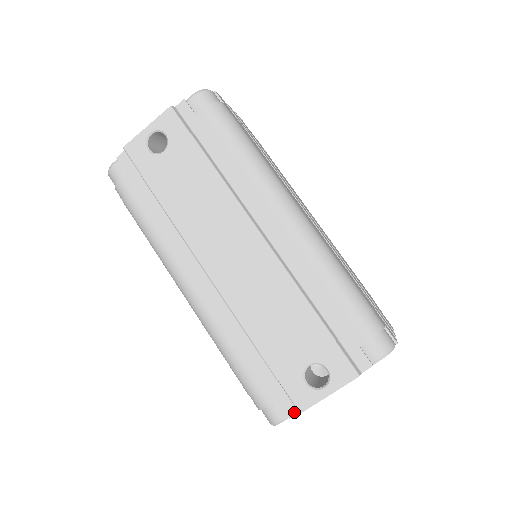
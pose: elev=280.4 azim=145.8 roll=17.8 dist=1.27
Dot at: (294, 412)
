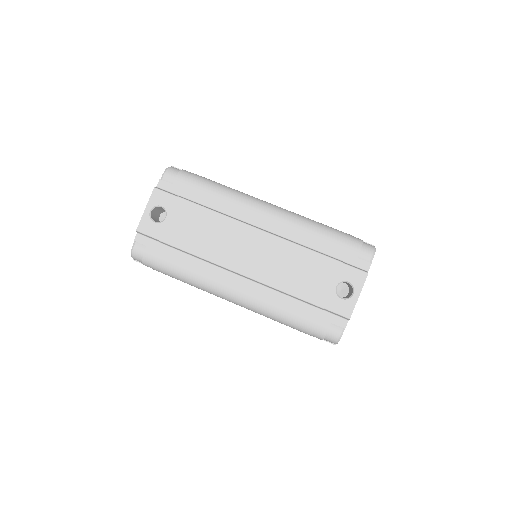
Dot at: (345, 322)
